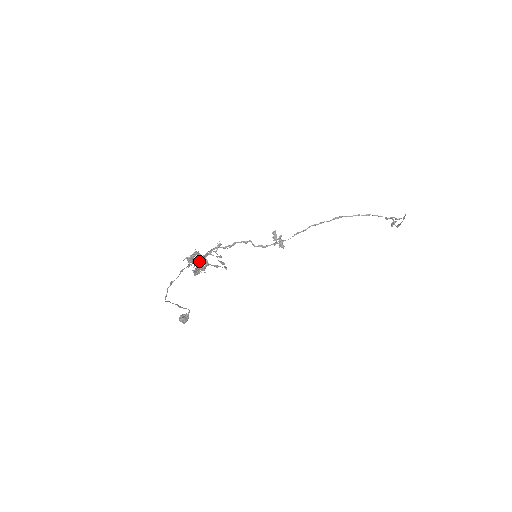
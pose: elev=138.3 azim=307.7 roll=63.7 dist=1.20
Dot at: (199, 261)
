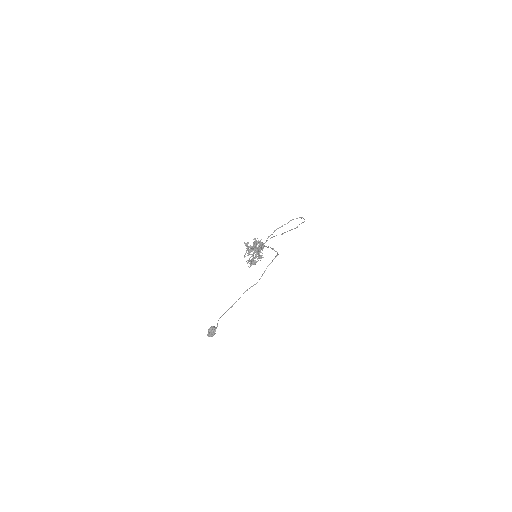
Dot at: occluded
